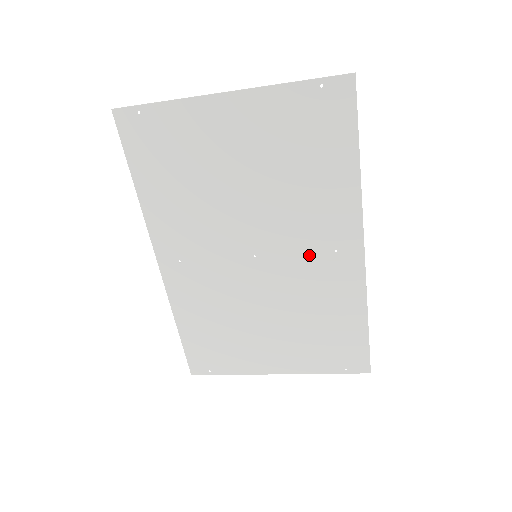
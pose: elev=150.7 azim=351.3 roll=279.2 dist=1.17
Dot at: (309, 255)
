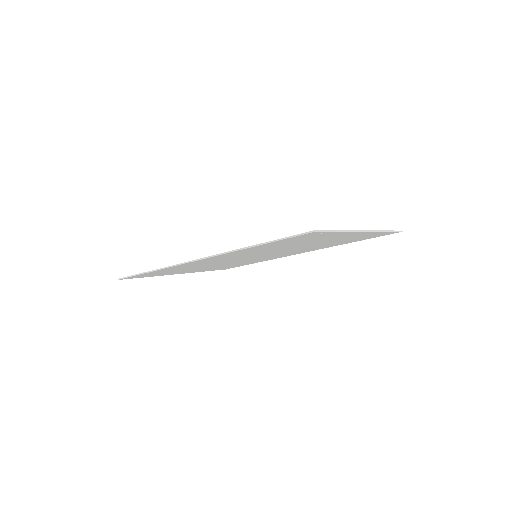
Dot at: (278, 255)
